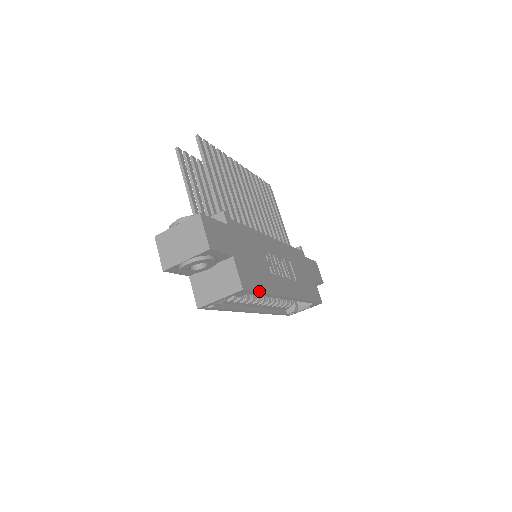
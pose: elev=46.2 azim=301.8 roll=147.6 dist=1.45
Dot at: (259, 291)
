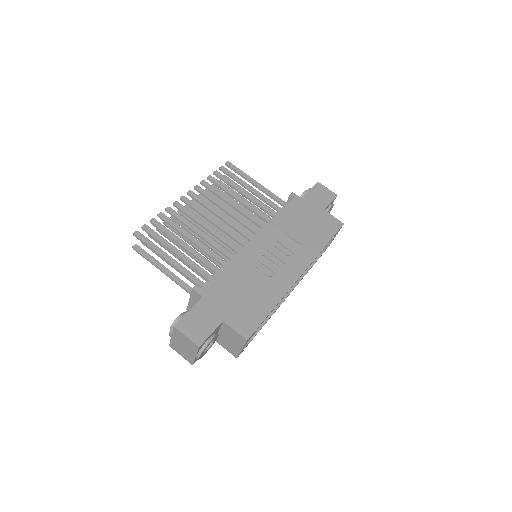
Dot at: (264, 318)
